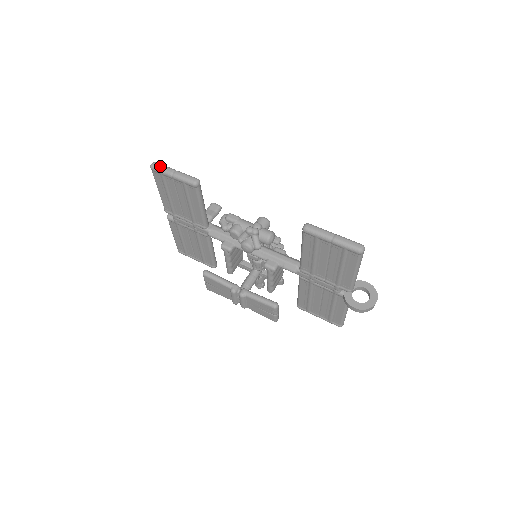
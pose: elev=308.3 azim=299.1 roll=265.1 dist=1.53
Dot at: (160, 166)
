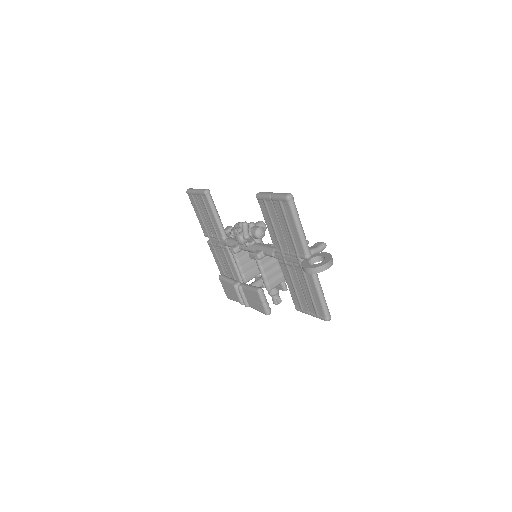
Dot at: (191, 189)
